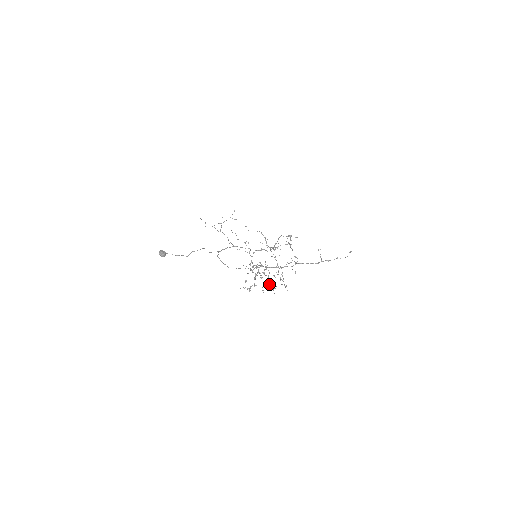
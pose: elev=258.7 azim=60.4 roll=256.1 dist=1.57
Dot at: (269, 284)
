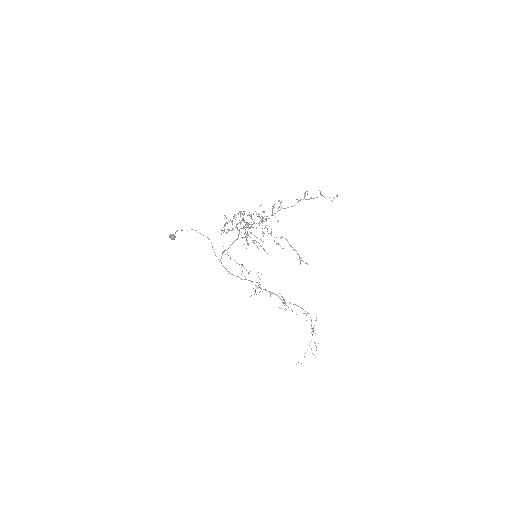
Dot at: (249, 236)
